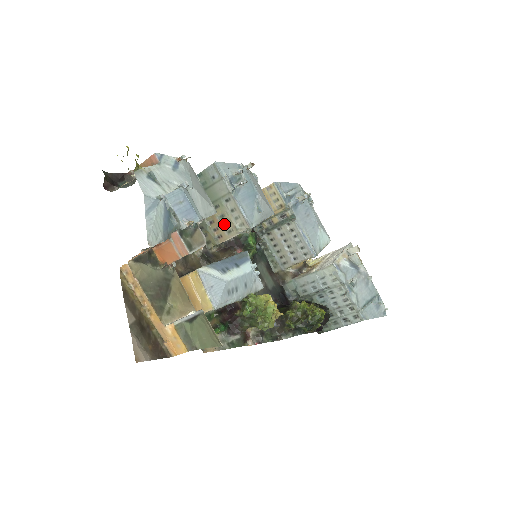
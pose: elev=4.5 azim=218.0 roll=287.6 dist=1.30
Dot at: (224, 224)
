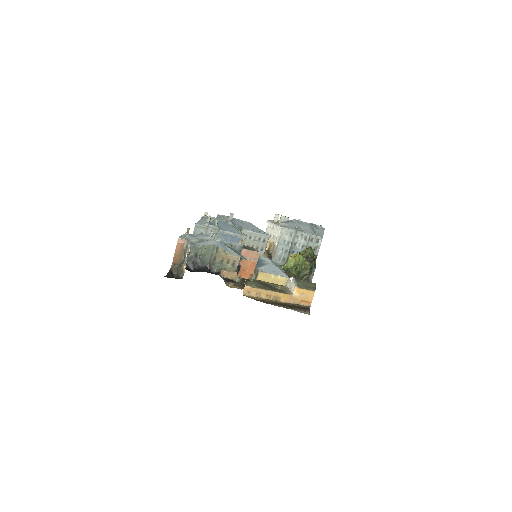
Dot at: (230, 253)
